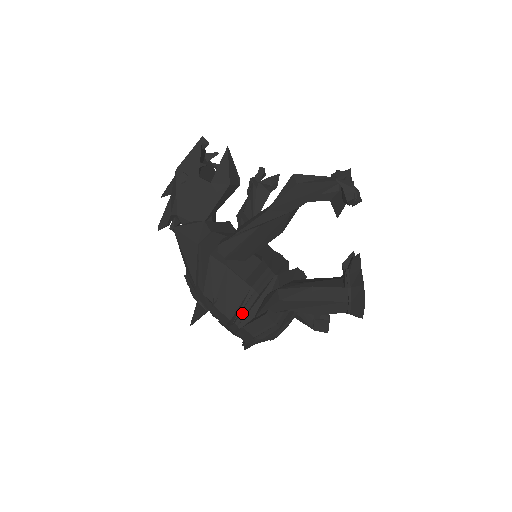
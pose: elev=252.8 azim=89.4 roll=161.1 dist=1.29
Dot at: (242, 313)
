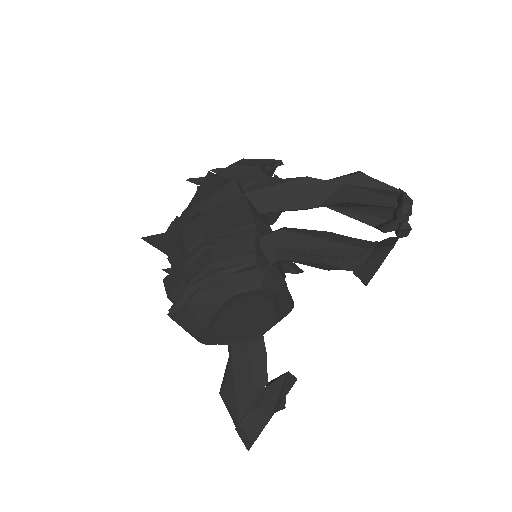
Dot at: (222, 235)
